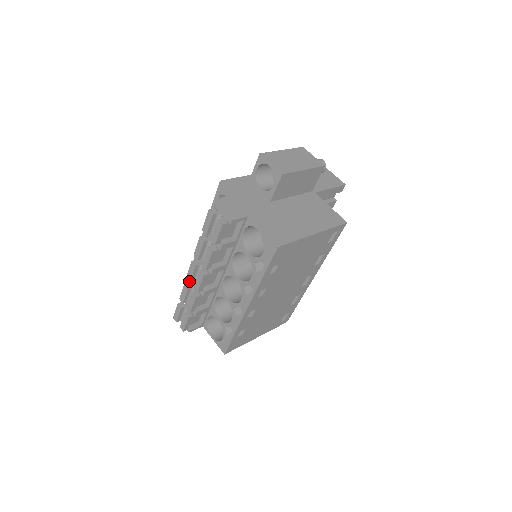
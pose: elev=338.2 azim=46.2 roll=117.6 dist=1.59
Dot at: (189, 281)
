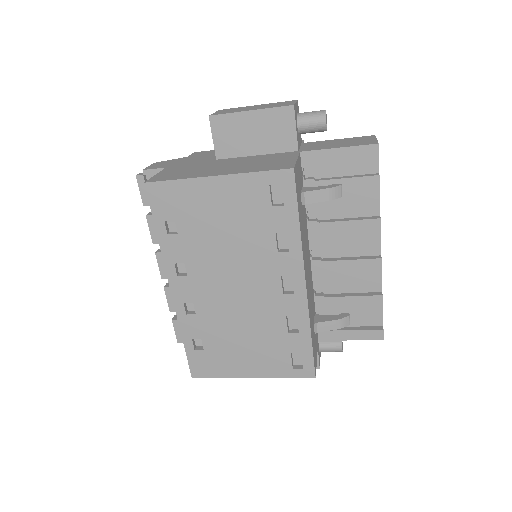
Dot at: occluded
